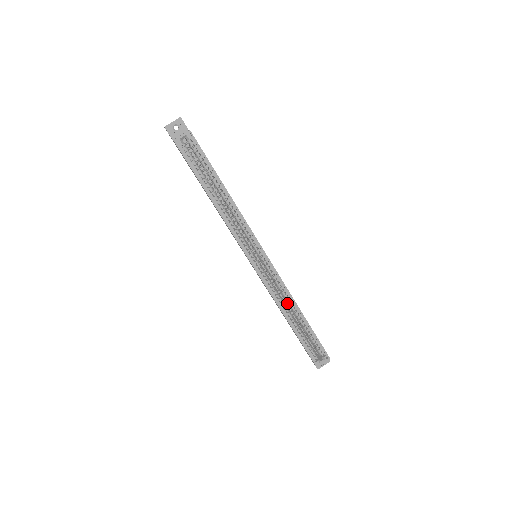
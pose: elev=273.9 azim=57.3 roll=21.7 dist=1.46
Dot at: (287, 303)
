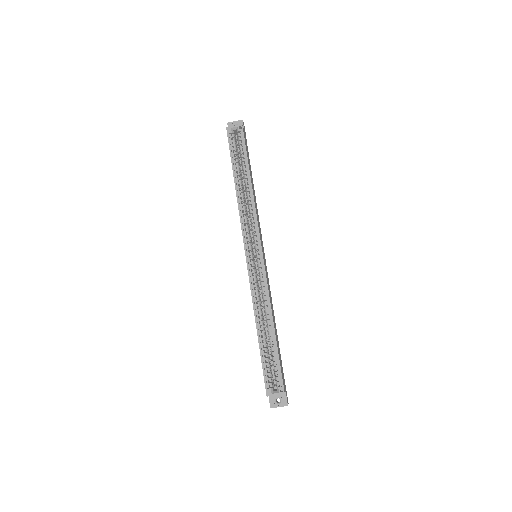
Dot at: (264, 310)
